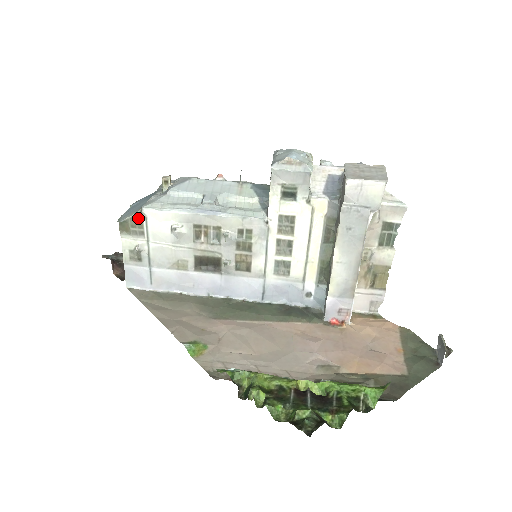
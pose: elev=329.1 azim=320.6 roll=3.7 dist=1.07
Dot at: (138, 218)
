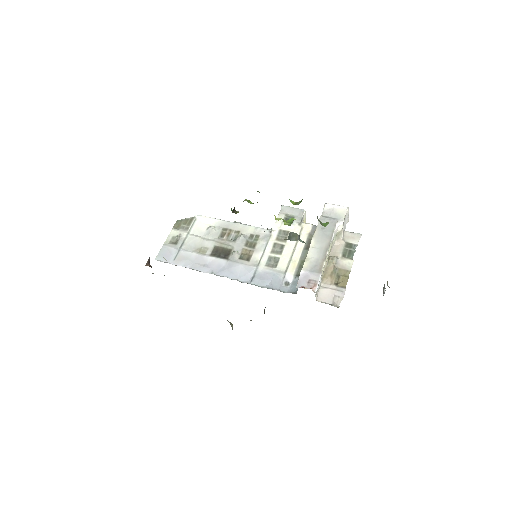
Dot at: (190, 220)
